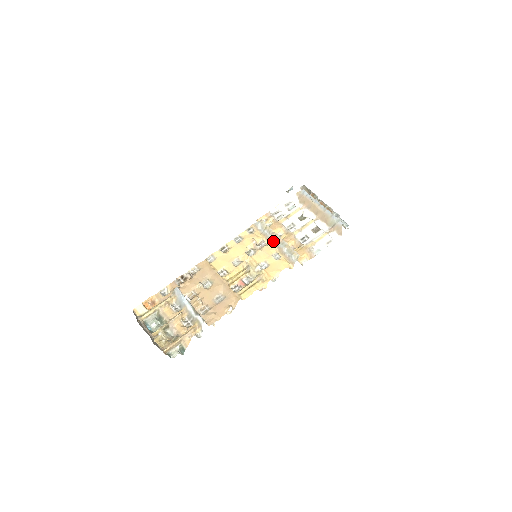
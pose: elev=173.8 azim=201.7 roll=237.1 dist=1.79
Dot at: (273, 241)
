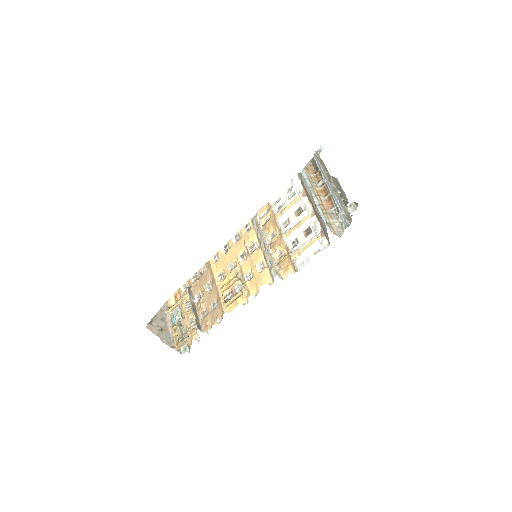
Dot at: (261, 246)
